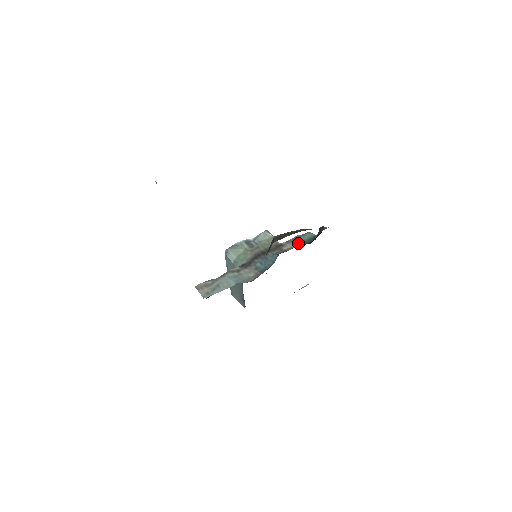
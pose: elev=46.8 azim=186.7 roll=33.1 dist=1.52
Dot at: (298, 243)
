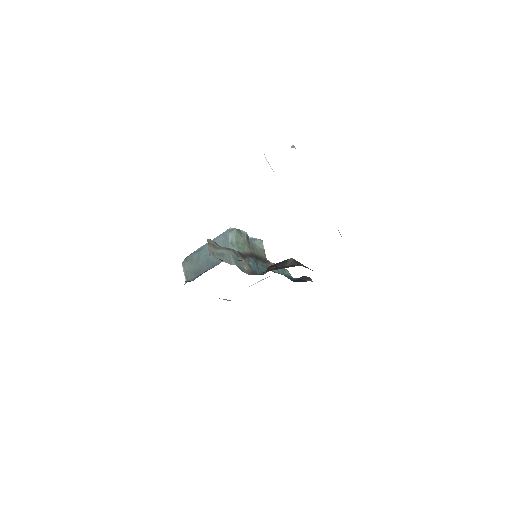
Dot at: (280, 272)
